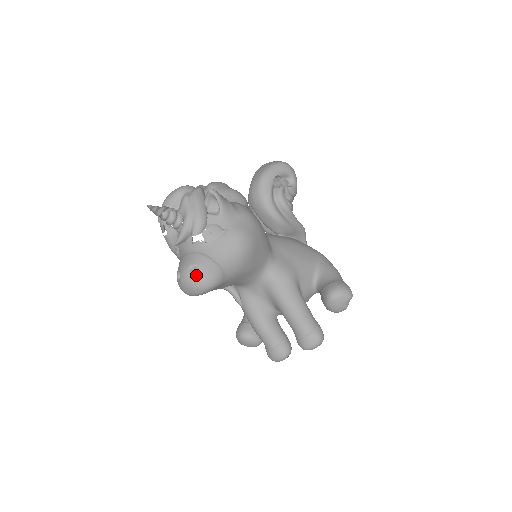
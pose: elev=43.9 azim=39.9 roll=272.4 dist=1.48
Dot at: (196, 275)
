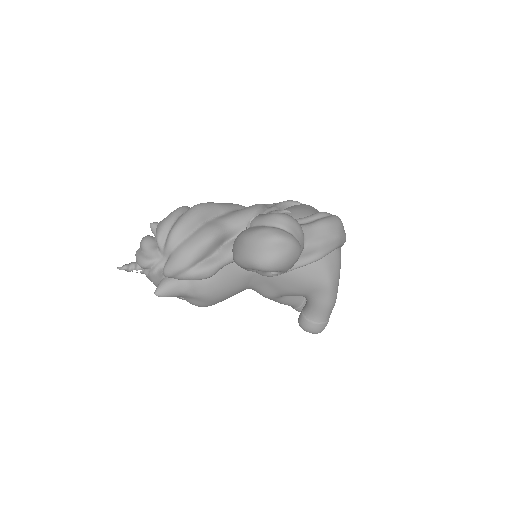
Dot at: occluded
